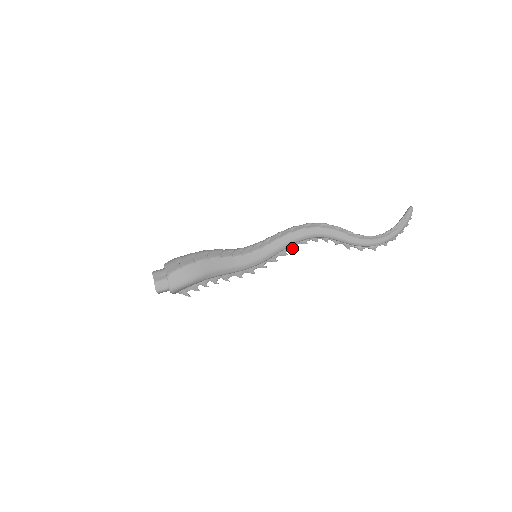
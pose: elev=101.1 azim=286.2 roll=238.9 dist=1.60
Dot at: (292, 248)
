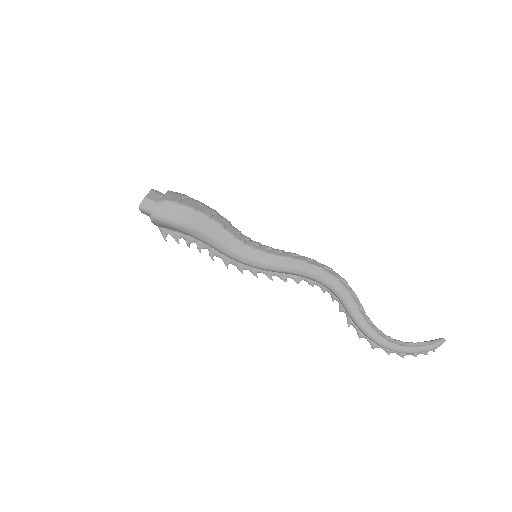
Dot at: (296, 279)
